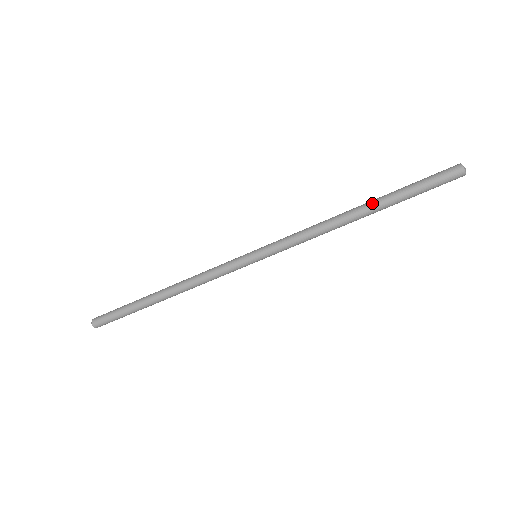
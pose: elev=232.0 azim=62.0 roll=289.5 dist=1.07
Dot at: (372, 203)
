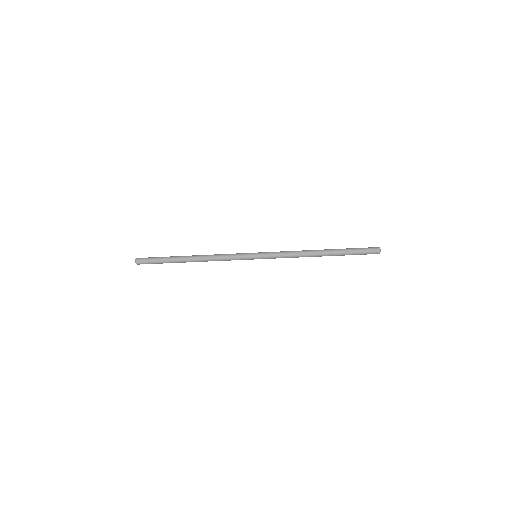
Dot at: (330, 253)
